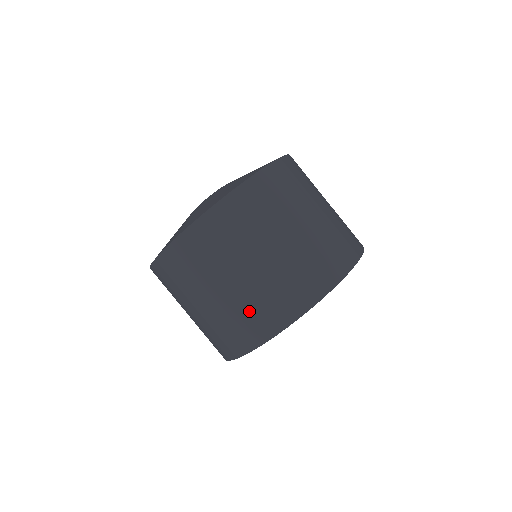
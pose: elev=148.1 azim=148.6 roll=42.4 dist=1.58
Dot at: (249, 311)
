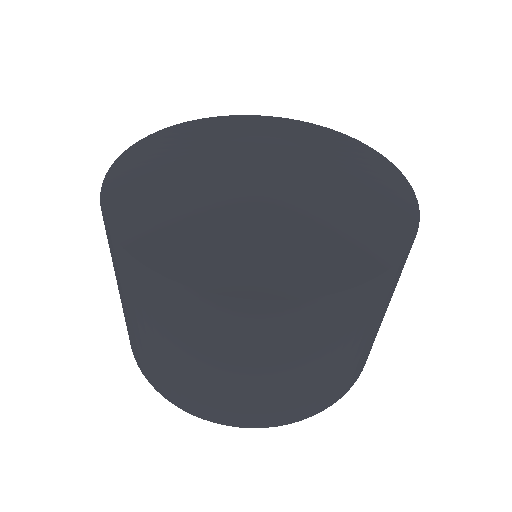
Dot at: (185, 386)
